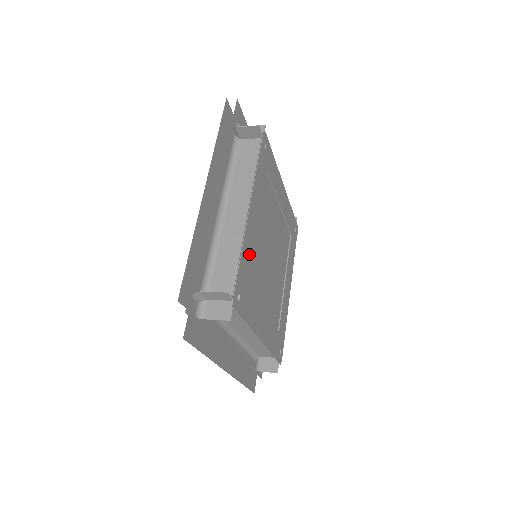
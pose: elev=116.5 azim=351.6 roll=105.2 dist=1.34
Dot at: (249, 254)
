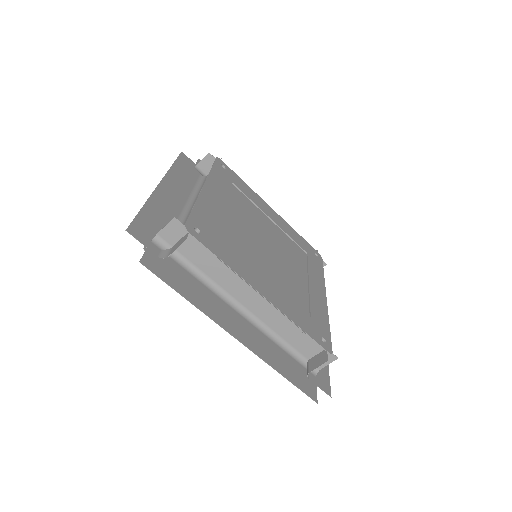
Dot at: (292, 308)
